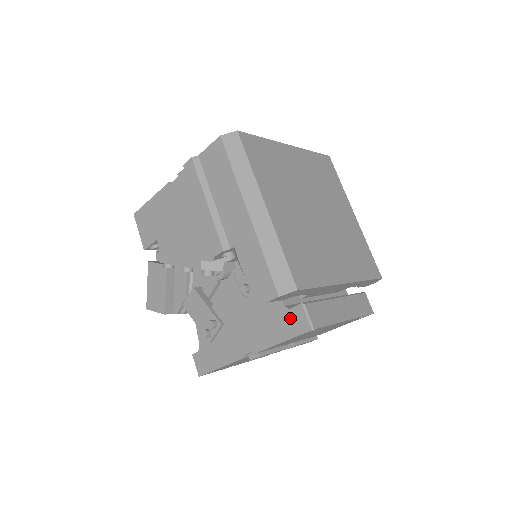
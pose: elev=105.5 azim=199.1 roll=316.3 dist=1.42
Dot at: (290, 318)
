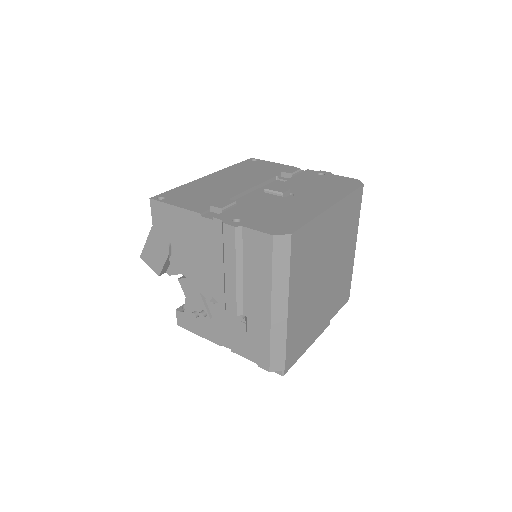
Dot at: occluded
